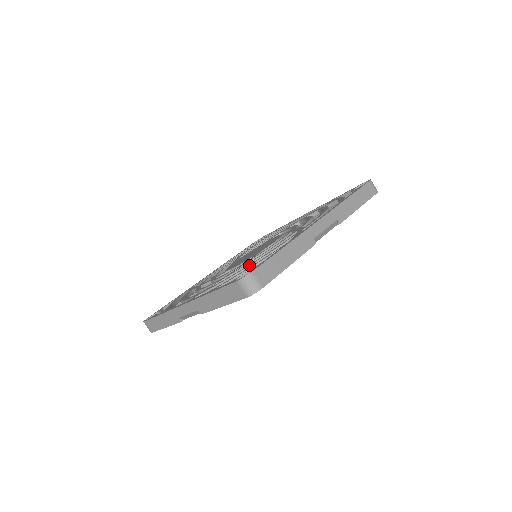
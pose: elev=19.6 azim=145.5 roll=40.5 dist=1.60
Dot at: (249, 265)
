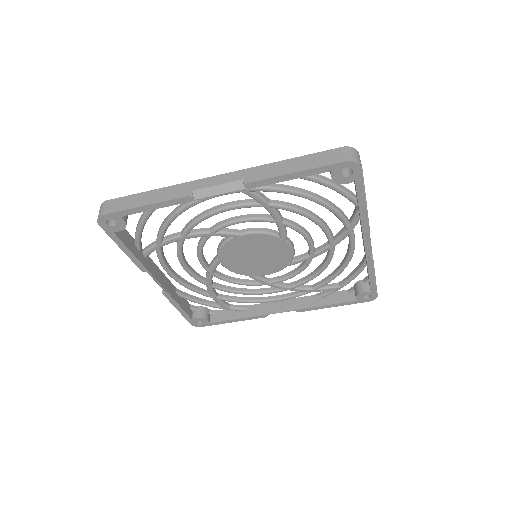
Dot at: occluded
